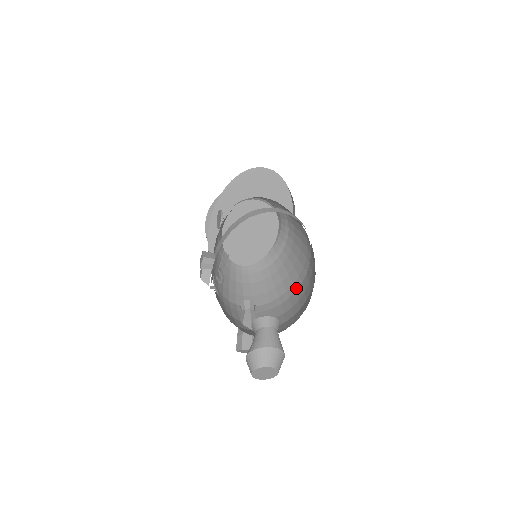
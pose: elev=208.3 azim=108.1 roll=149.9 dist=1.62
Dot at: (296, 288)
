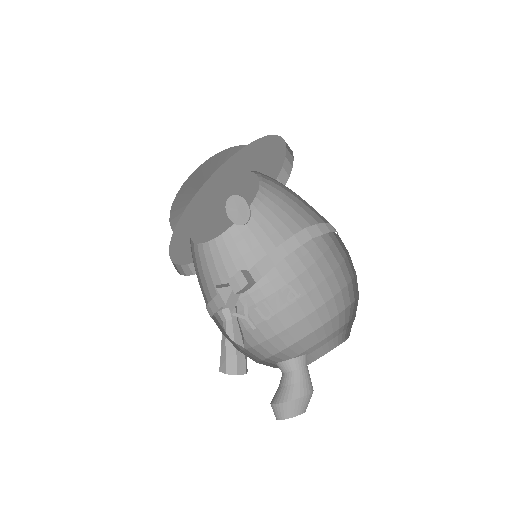
Dot at: (276, 289)
